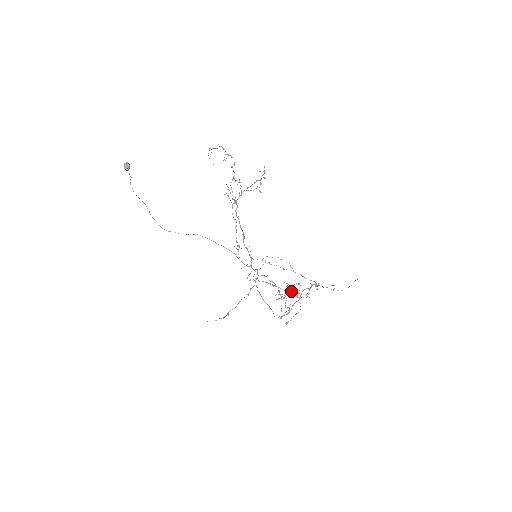
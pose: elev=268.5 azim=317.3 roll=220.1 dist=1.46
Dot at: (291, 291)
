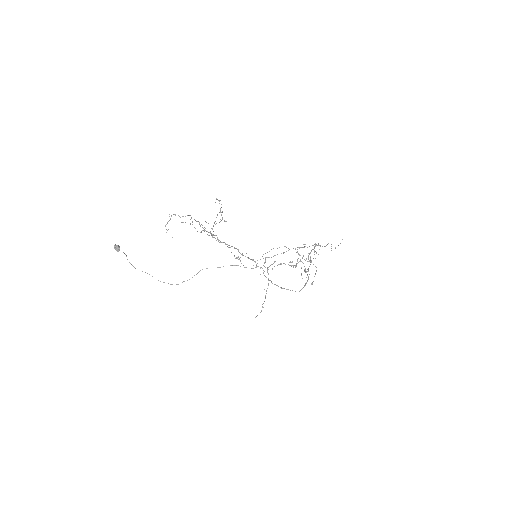
Dot at: occluded
